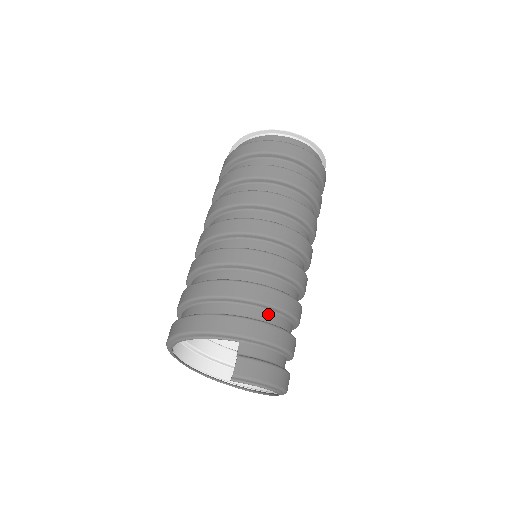
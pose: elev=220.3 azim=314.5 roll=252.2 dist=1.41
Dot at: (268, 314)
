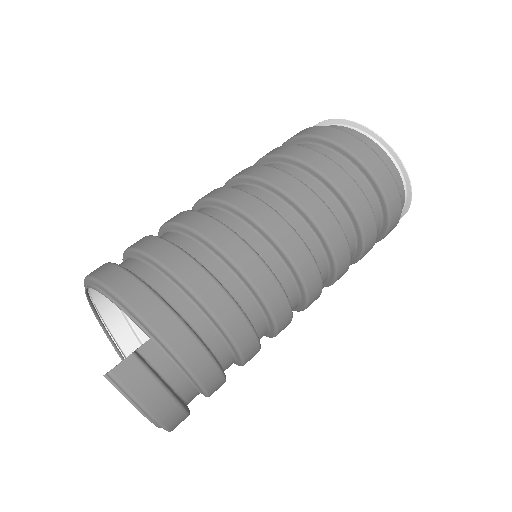
Dot at: (210, 330)
